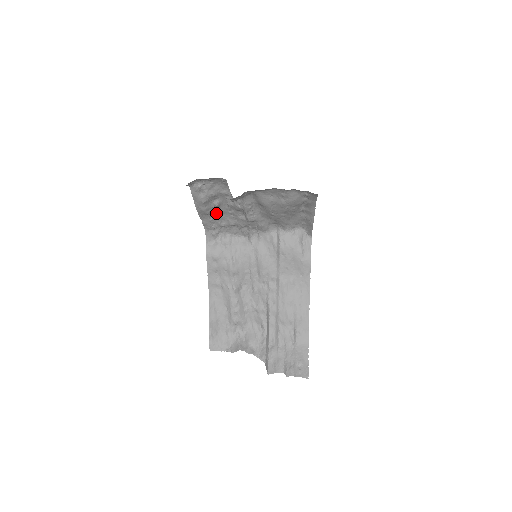
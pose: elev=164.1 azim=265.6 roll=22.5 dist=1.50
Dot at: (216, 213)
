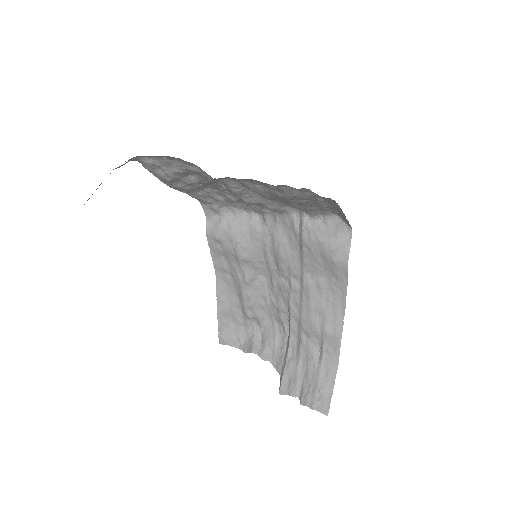
Dot at: occluded
